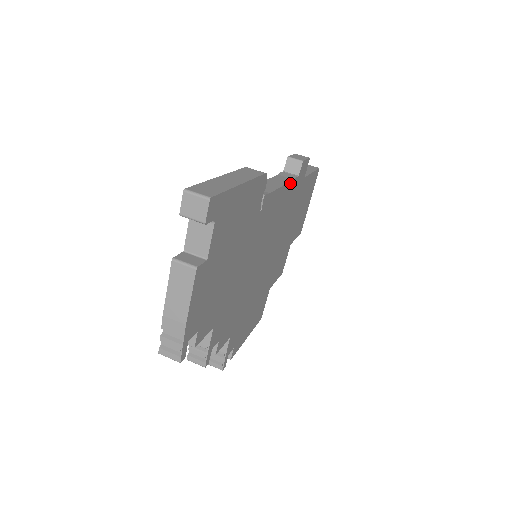
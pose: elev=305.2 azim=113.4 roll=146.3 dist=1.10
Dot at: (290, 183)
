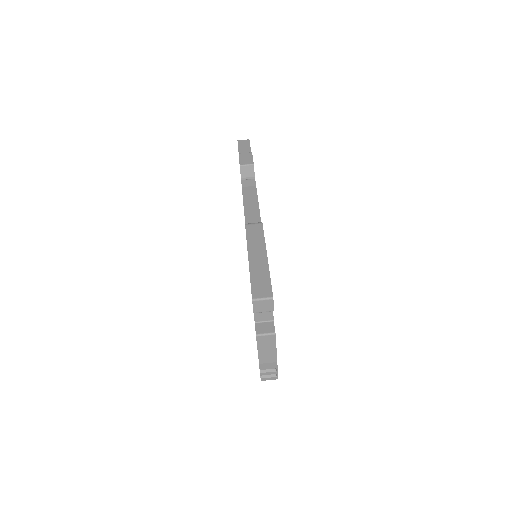
Dot at: (256, 192)
